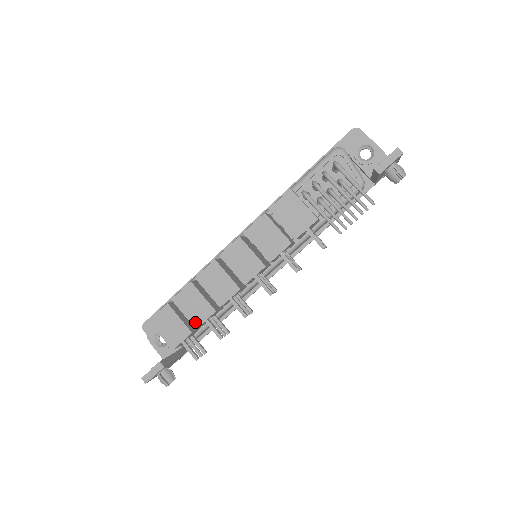
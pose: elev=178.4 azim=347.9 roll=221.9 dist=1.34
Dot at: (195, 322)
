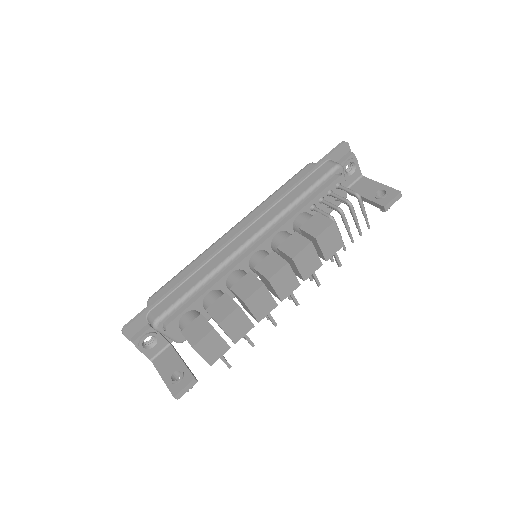
Dot at: (236, 339)
